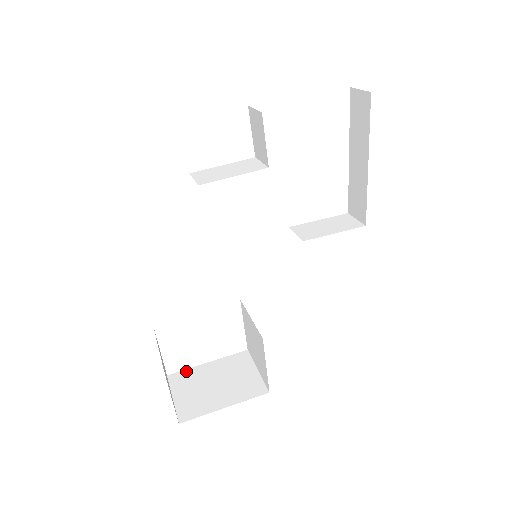
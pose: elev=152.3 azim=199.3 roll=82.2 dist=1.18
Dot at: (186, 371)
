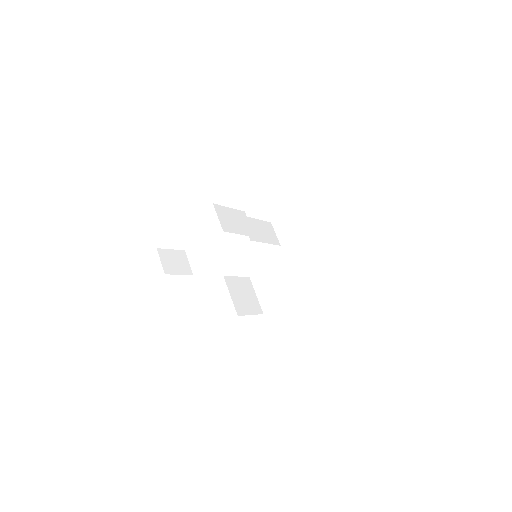
Dot at: (259, 273)
